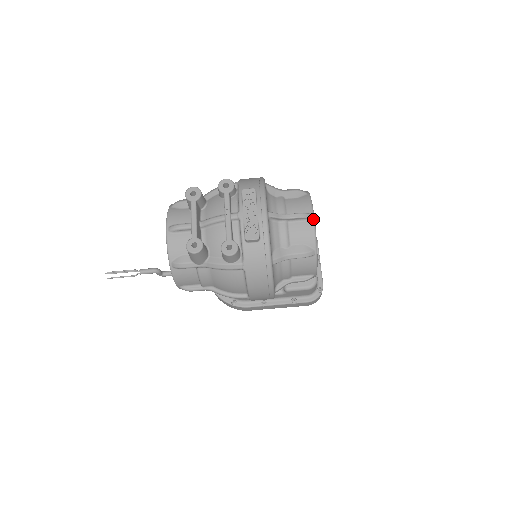
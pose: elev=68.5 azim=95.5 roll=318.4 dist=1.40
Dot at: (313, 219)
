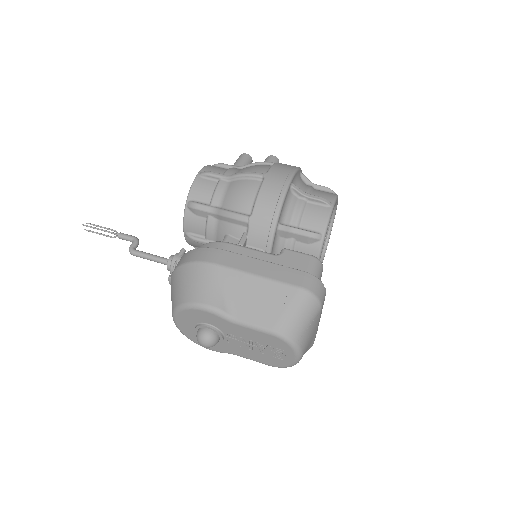
Dot at: occluded
